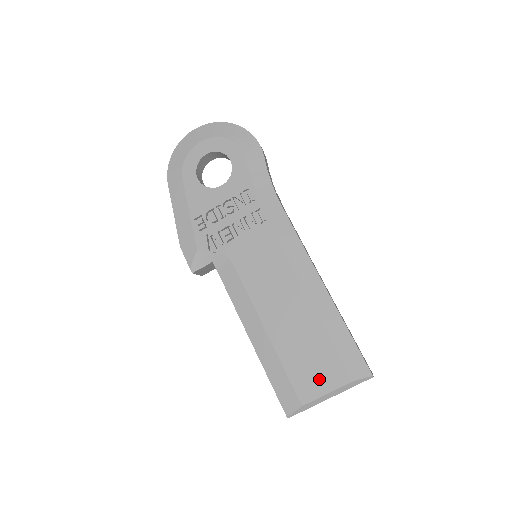
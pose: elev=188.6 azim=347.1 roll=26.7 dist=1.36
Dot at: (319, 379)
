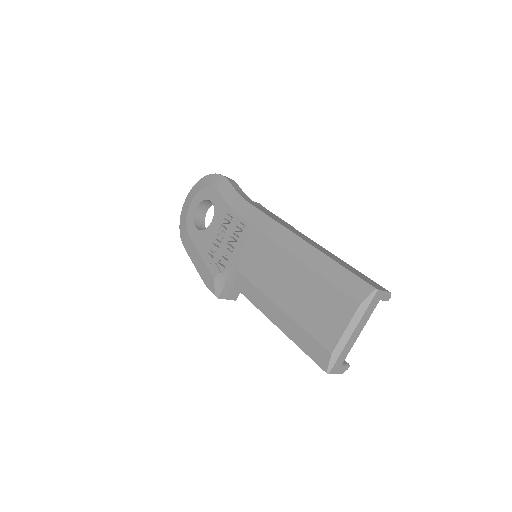
Dot at: (333, 321)
